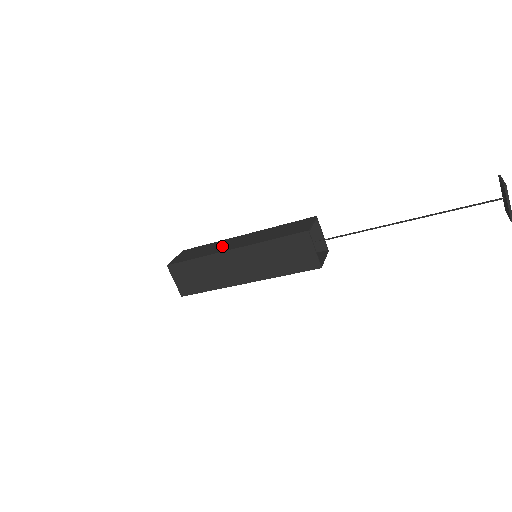
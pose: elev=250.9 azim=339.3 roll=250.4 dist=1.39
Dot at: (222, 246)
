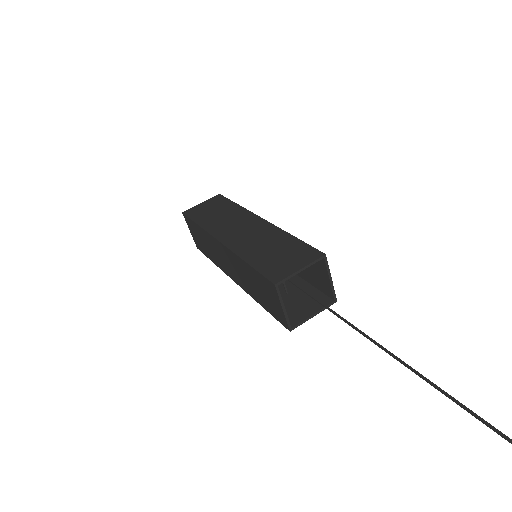
Dot at: (227, 223)
